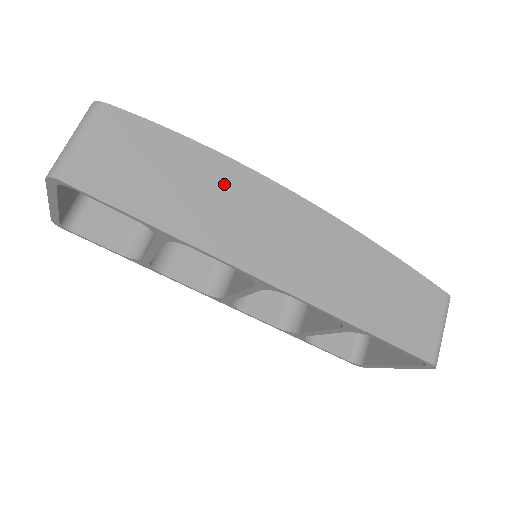
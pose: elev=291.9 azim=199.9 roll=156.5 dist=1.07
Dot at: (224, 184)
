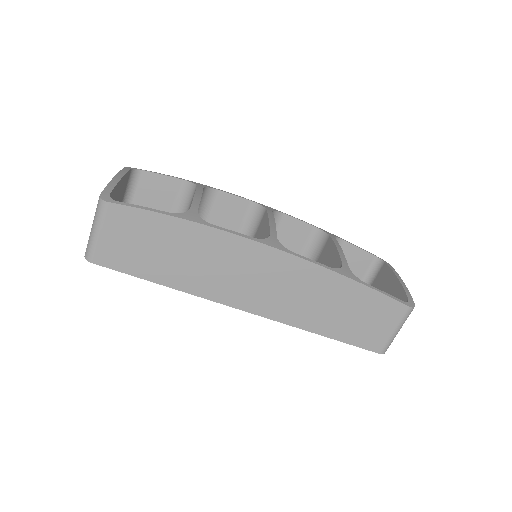
Dot at: (206, 248)
